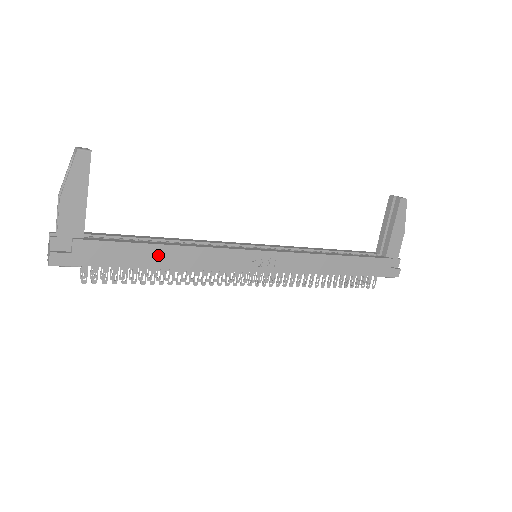
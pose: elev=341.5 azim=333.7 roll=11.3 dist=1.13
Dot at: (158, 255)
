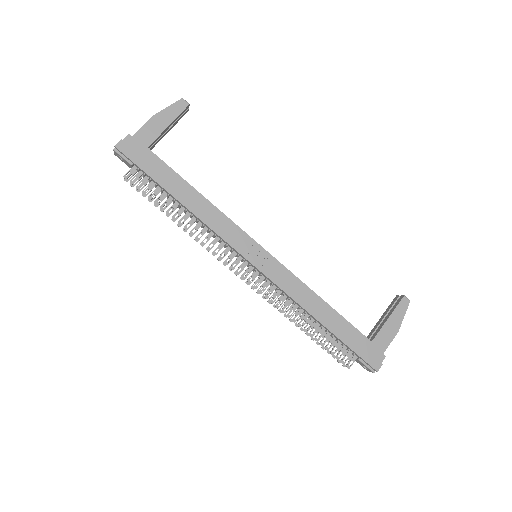
Dot at: (185, 192)
